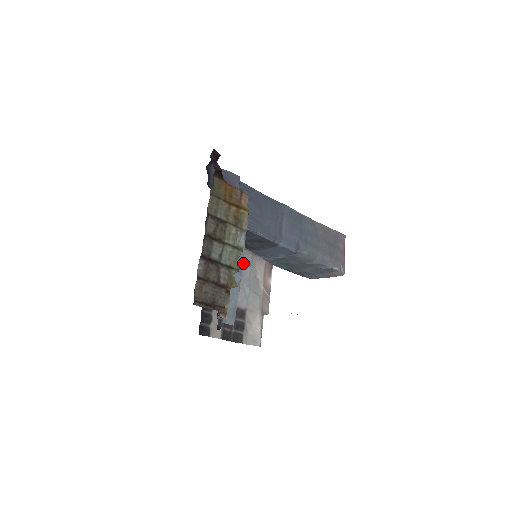
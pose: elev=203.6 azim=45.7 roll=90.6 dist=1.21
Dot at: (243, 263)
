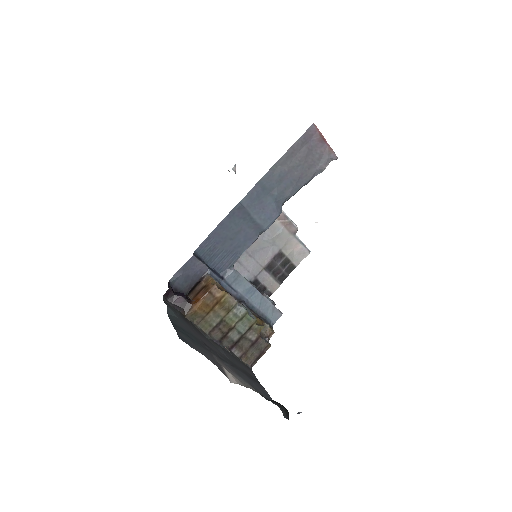
Dot at: occluded
